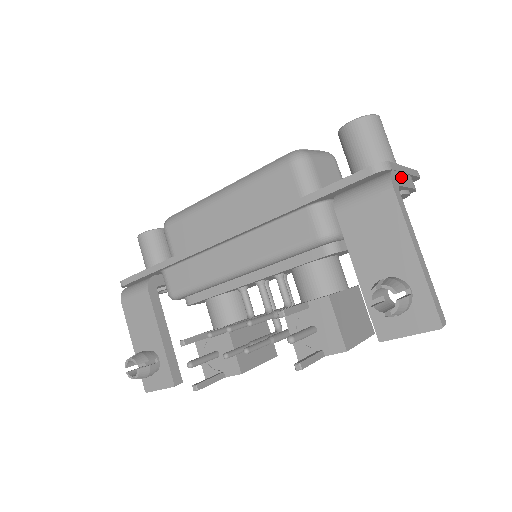
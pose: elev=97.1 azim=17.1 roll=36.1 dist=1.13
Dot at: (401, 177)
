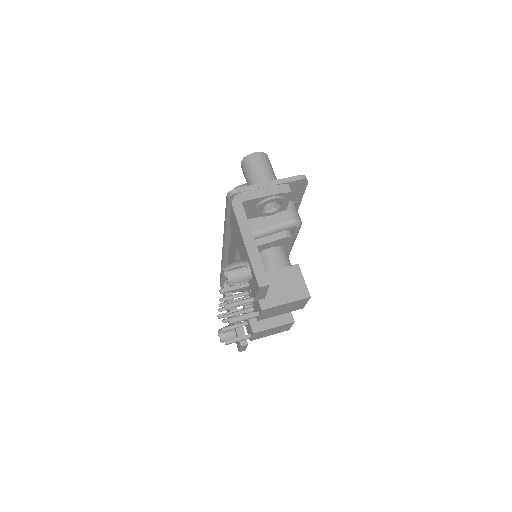
Dot at: (255, 193)
